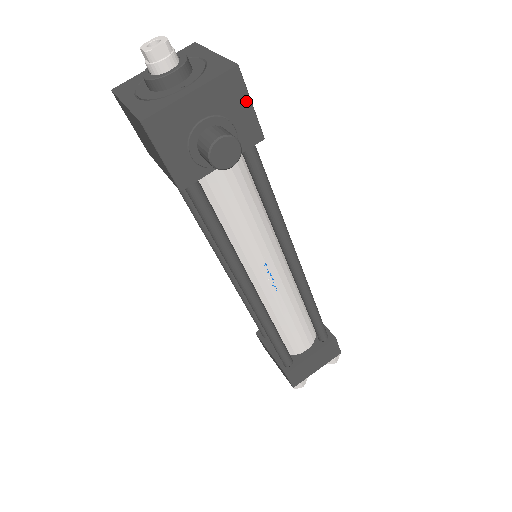
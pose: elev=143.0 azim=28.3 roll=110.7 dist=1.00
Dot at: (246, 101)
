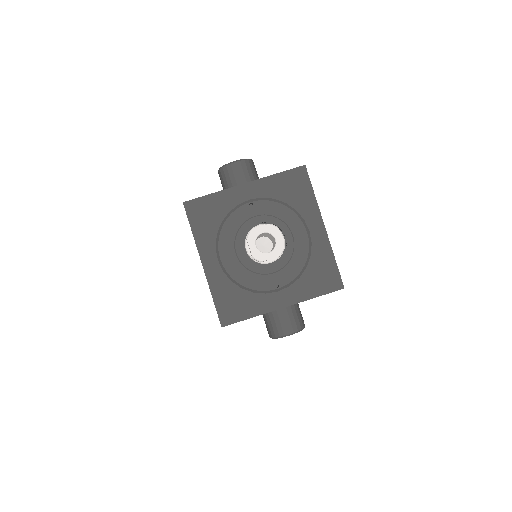
Dot at: occluded
